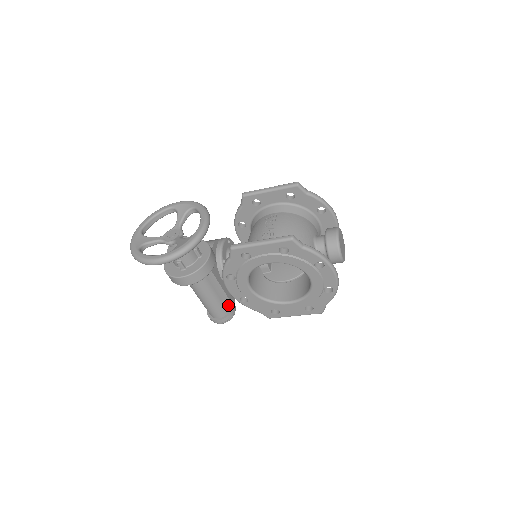
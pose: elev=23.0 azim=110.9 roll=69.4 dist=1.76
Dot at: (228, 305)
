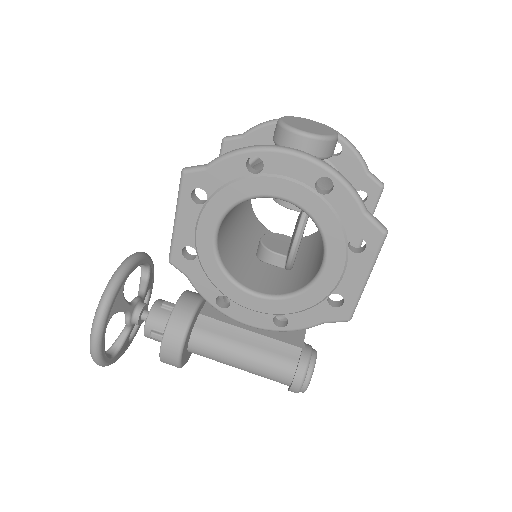
Dot at: (288, 351)
